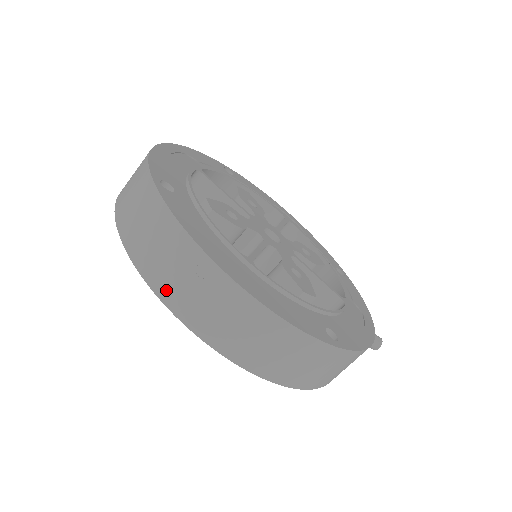
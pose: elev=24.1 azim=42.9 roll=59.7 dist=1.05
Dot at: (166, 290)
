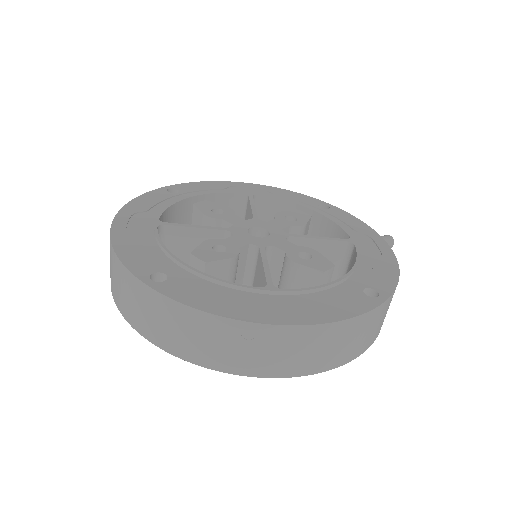
Dot at: (228, 364)
